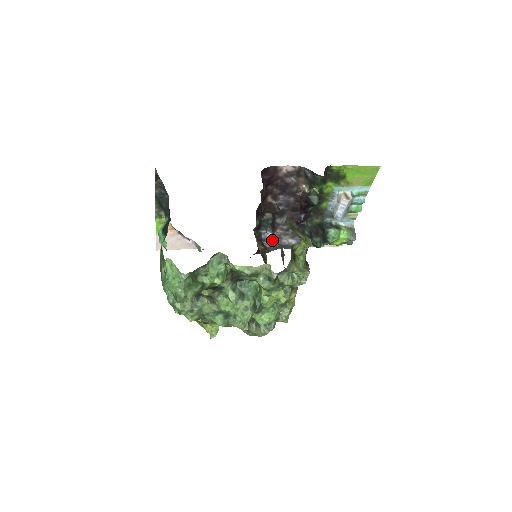
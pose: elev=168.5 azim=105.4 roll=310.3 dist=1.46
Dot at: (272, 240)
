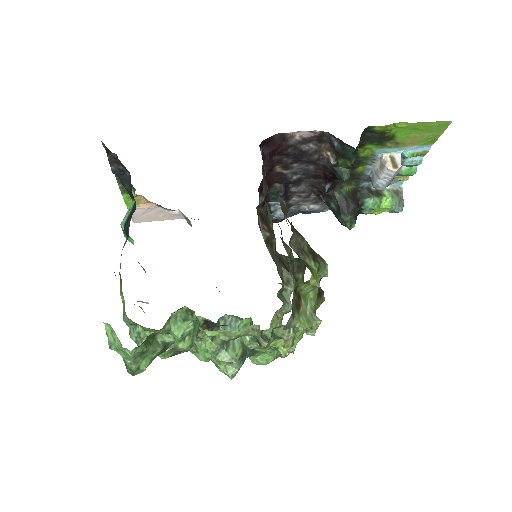
Dot at: occluded
